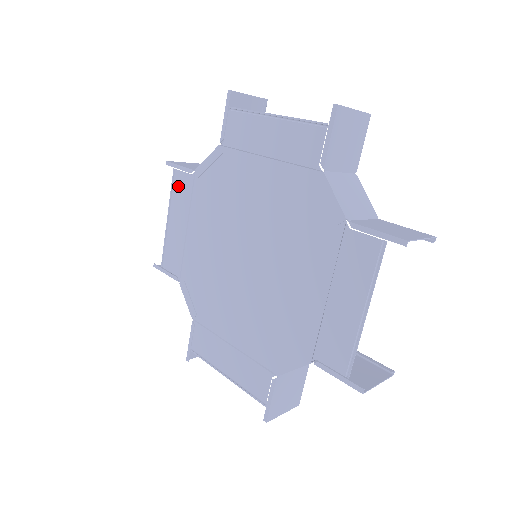
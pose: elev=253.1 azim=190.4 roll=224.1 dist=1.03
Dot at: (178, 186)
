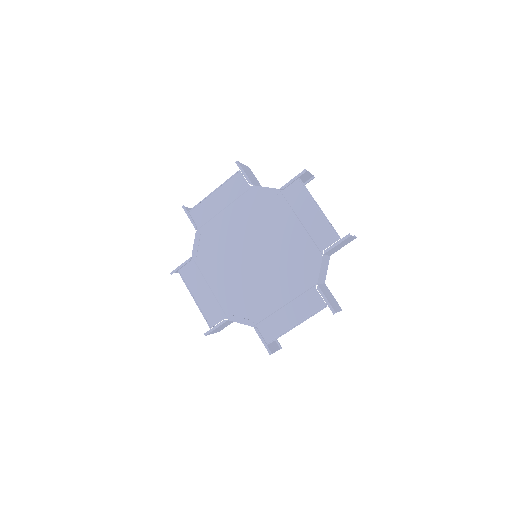
Dot at: (235, 182)
